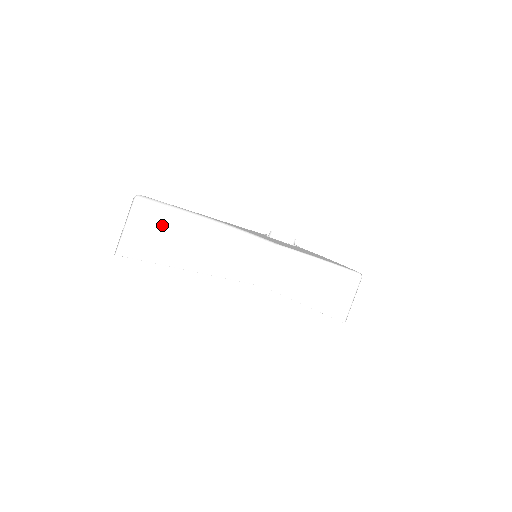
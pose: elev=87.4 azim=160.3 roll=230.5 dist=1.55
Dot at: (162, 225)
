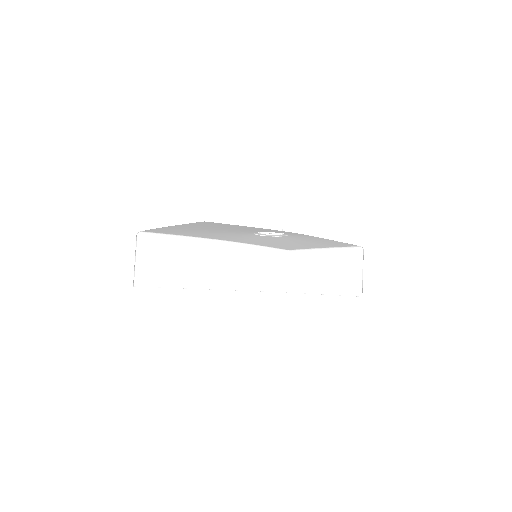
Dot at: (169, 254)
